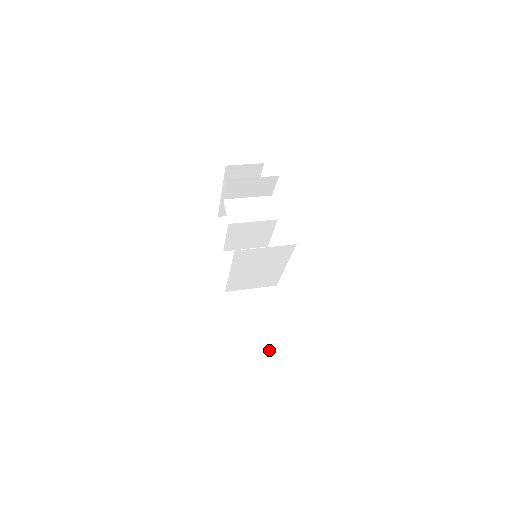
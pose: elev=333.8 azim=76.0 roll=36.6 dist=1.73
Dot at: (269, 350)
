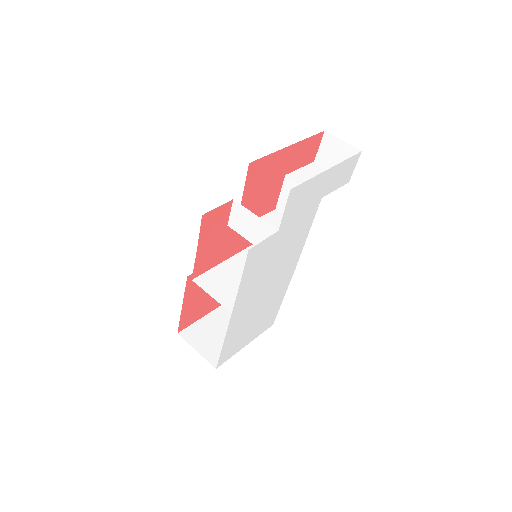
Dot at: occluded
